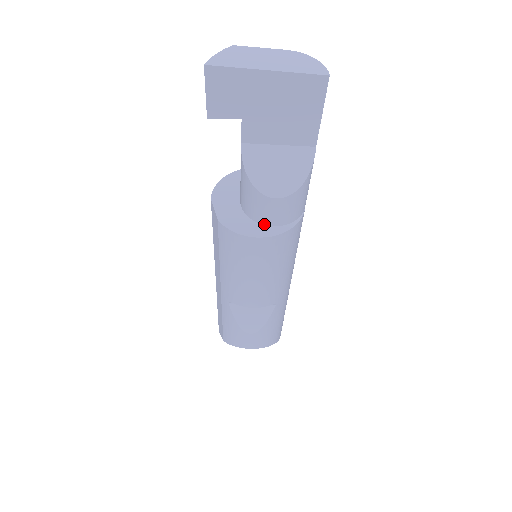
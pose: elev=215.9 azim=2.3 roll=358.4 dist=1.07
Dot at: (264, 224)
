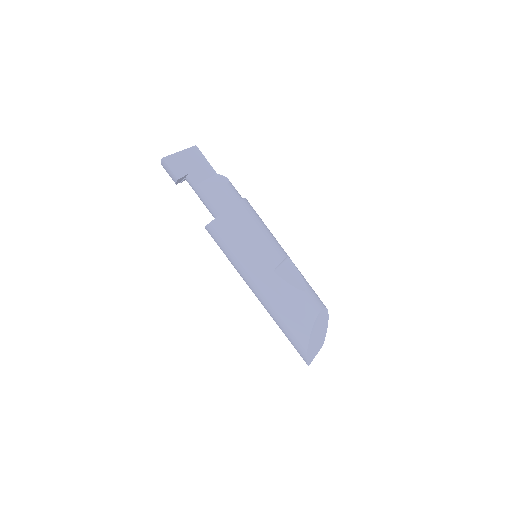
Dot at: occluded
